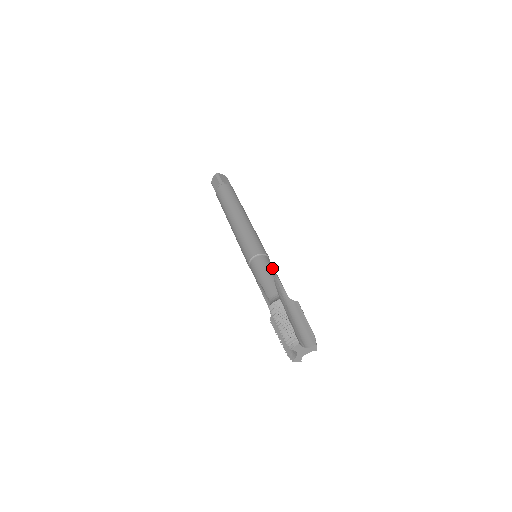
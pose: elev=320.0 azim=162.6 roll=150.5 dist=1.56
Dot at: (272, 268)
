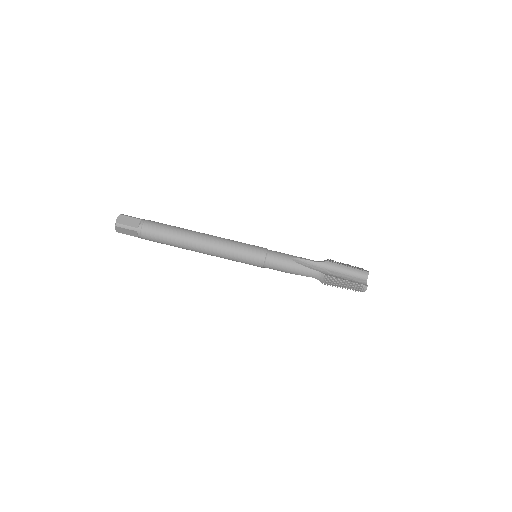
Dot at: (285, 257)
